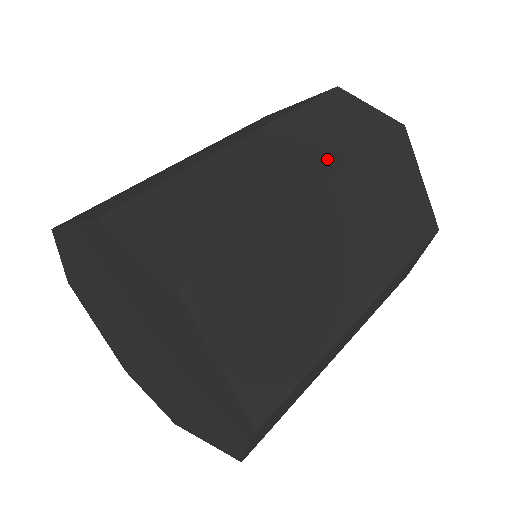
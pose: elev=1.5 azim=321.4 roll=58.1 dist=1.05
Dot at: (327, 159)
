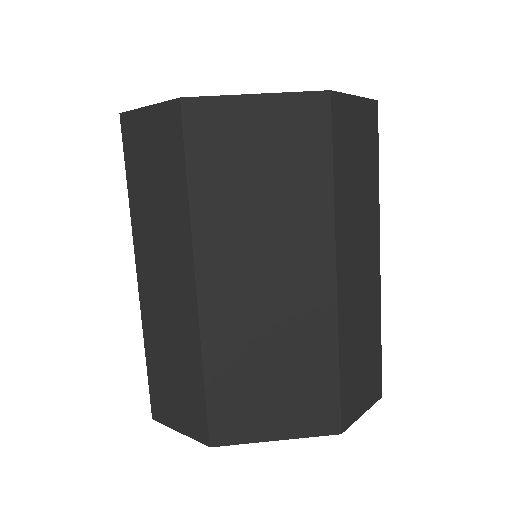
Dot at: (371, 219)
